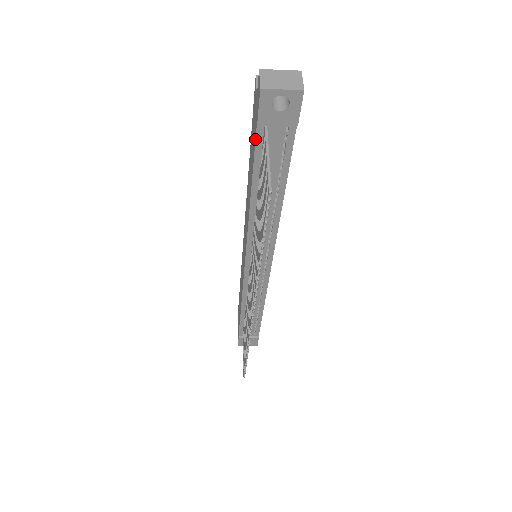
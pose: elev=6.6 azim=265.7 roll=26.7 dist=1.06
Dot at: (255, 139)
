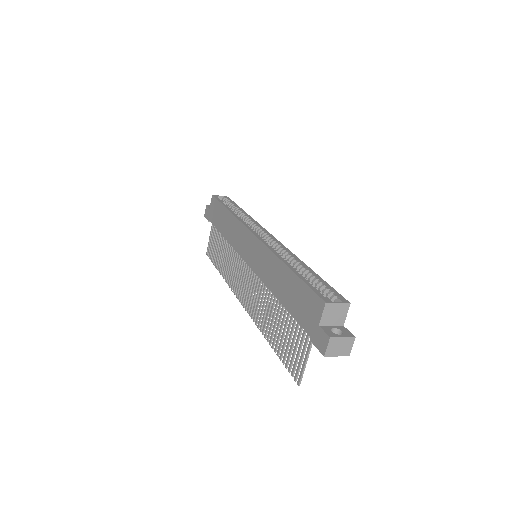
Dot at: occluded
